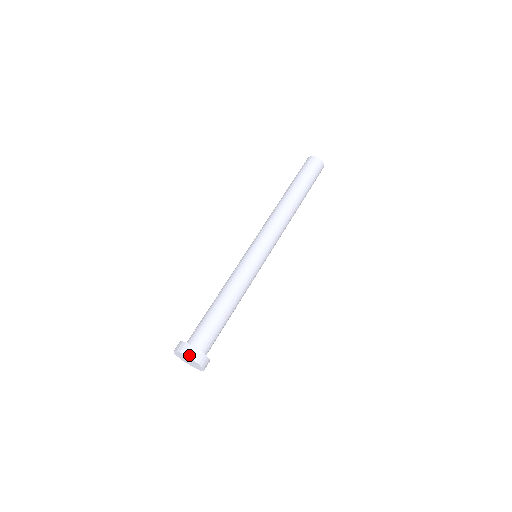
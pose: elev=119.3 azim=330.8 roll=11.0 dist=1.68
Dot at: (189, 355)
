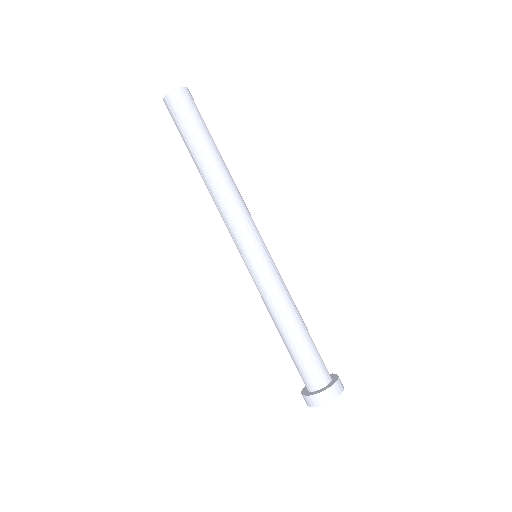
Dot at: (320, 404)
